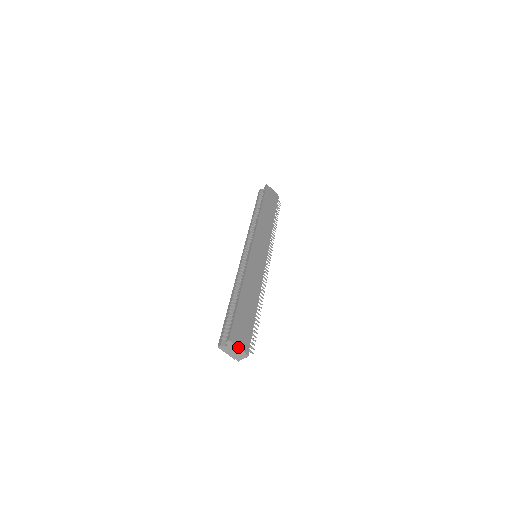
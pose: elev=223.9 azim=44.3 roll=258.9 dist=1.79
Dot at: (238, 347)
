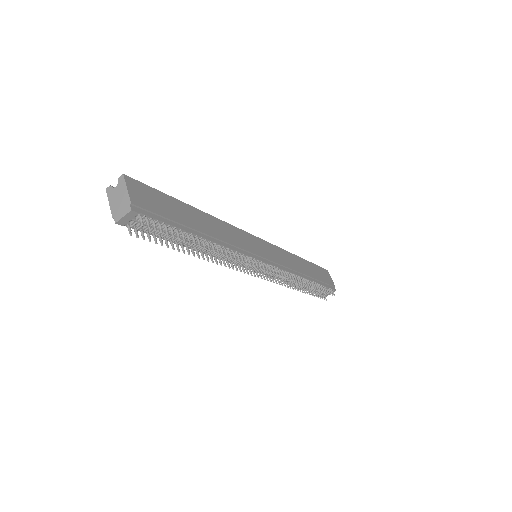
Dot at: (127, 189)
